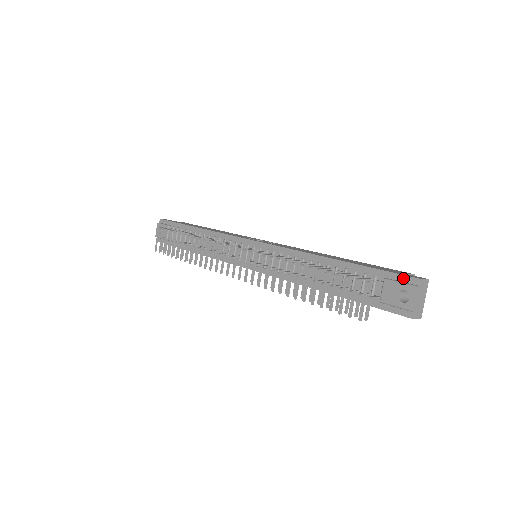
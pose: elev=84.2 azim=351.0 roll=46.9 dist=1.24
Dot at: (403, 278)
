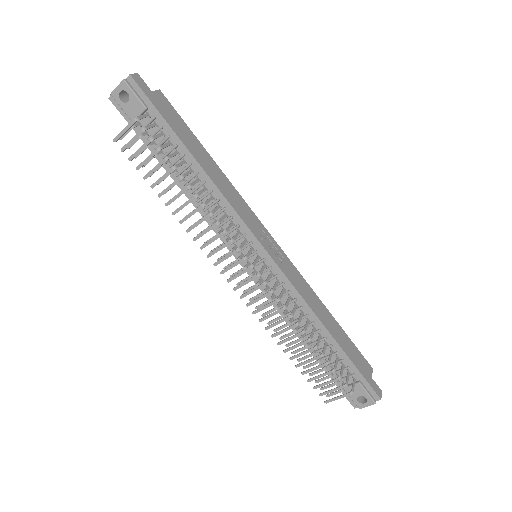
Dot at: (371, 390)
